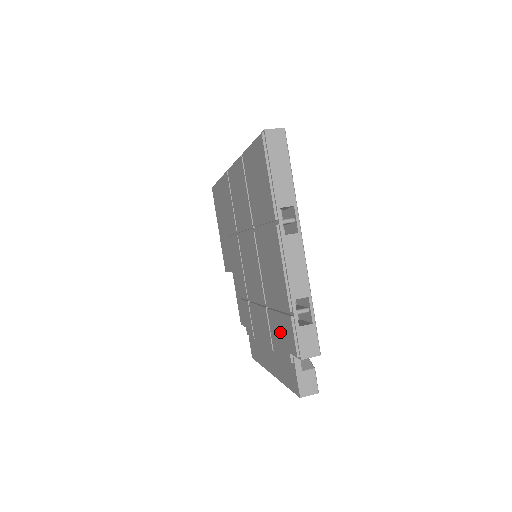
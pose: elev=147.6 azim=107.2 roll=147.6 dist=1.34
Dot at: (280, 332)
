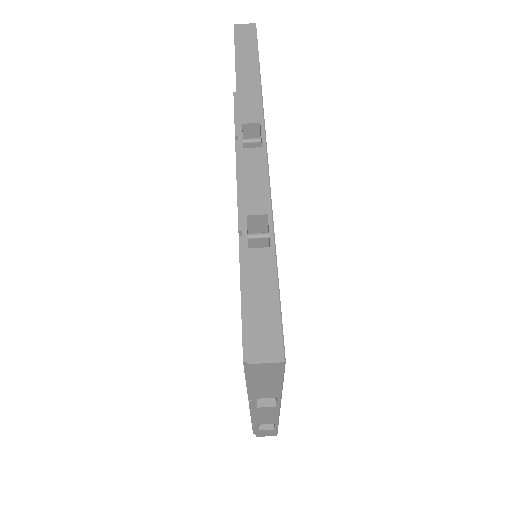
Dot at: occluded
